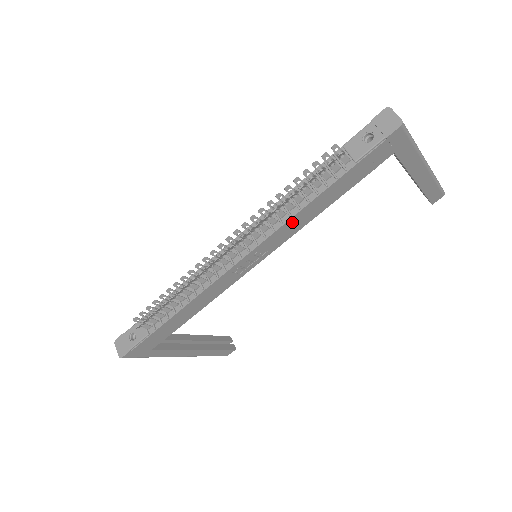
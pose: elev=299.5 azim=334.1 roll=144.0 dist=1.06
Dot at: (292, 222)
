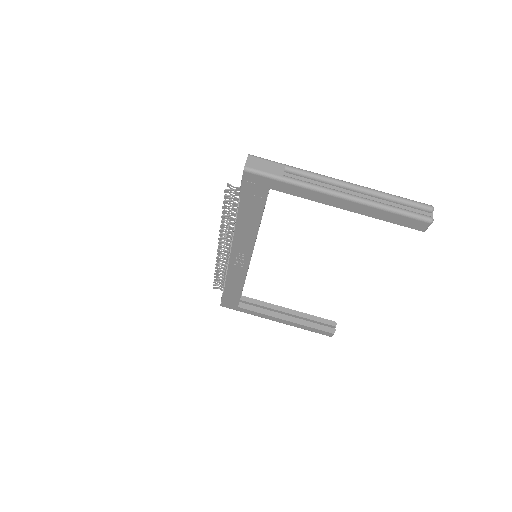
Dot at: (239, 235)
